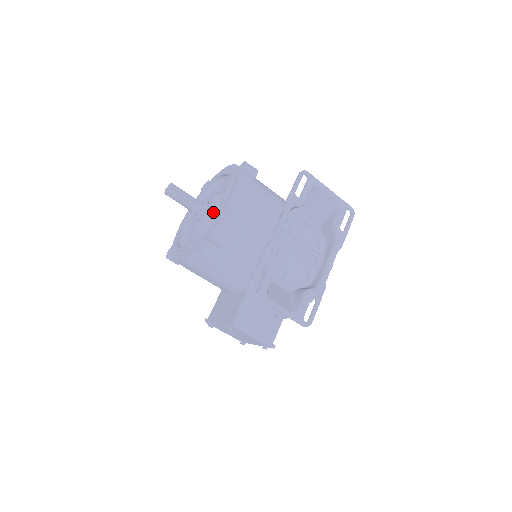
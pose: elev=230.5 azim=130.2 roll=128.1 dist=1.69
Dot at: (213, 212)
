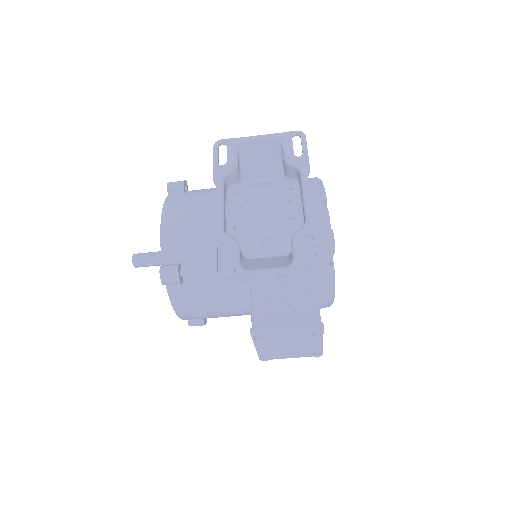
Dot at: occluded
